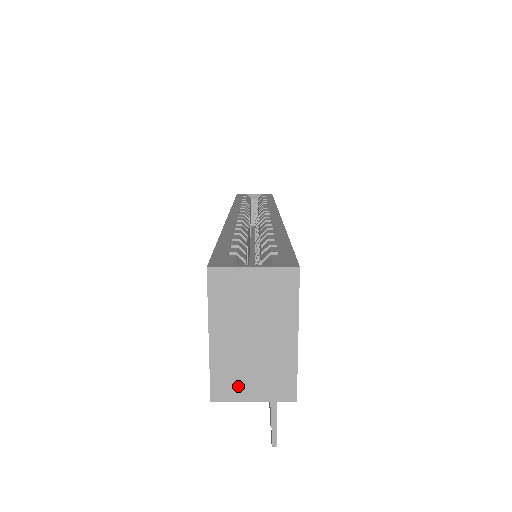
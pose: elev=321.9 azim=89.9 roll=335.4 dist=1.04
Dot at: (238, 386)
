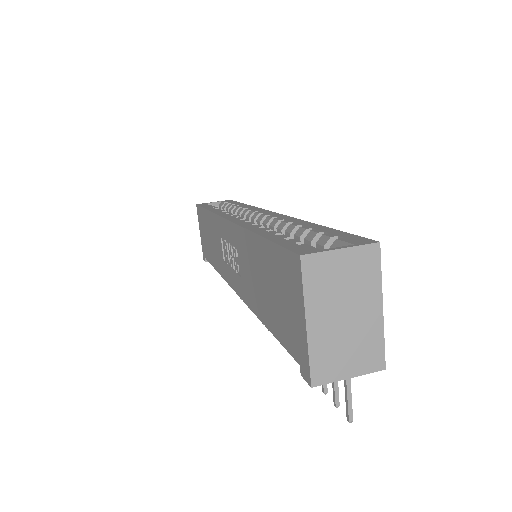
Dot at: (335, 366)
